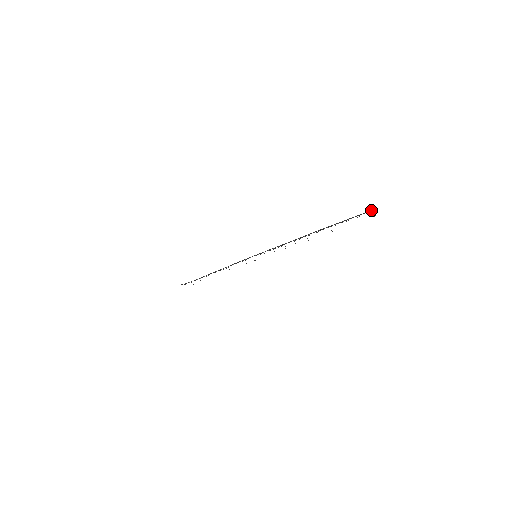
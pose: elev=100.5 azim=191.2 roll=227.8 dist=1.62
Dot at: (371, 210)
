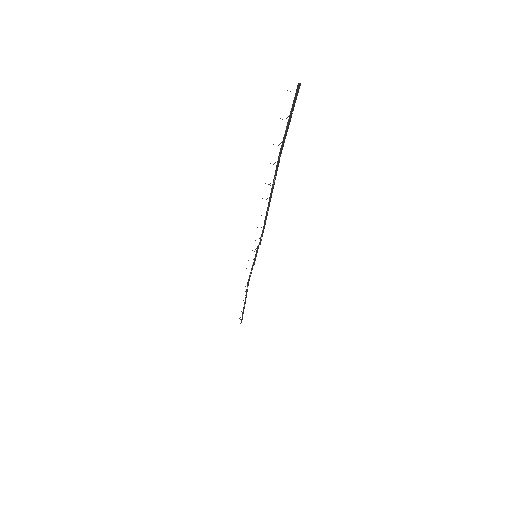
Dot at: (298, 84)
